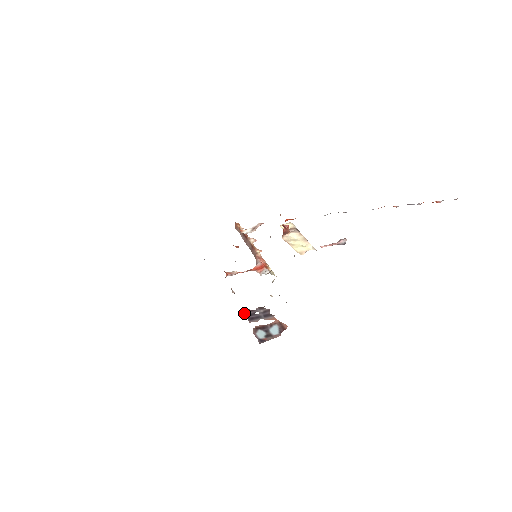
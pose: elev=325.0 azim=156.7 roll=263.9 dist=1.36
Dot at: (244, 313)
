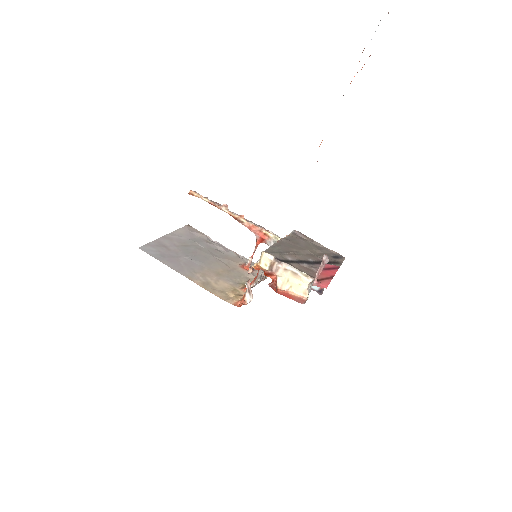
Dot at: occluded
